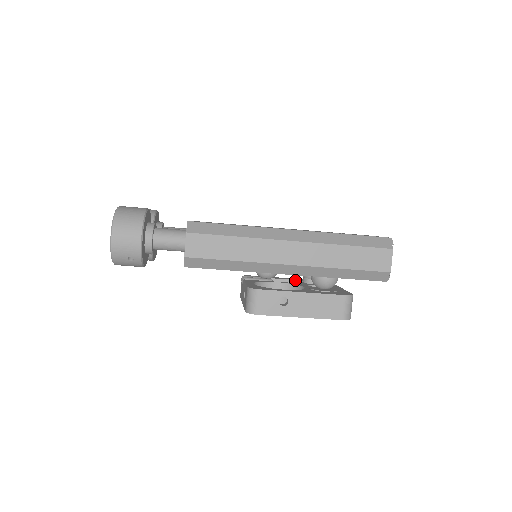
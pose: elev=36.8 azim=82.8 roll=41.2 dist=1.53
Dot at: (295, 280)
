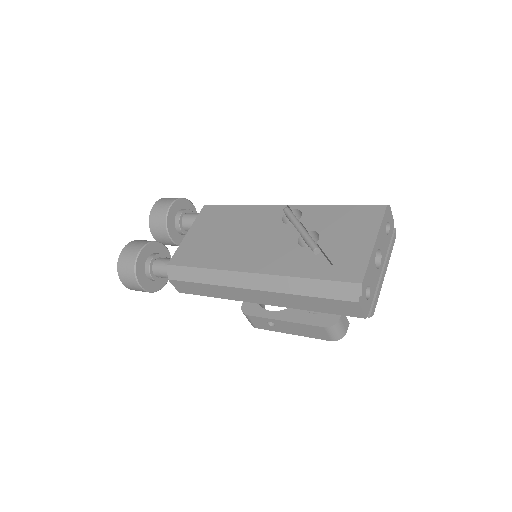
Dot at: occluded
